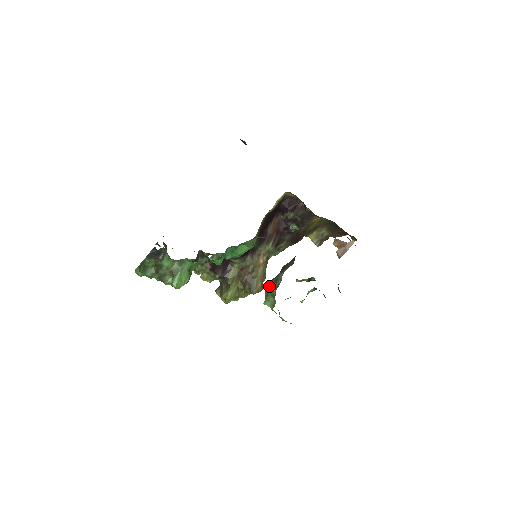
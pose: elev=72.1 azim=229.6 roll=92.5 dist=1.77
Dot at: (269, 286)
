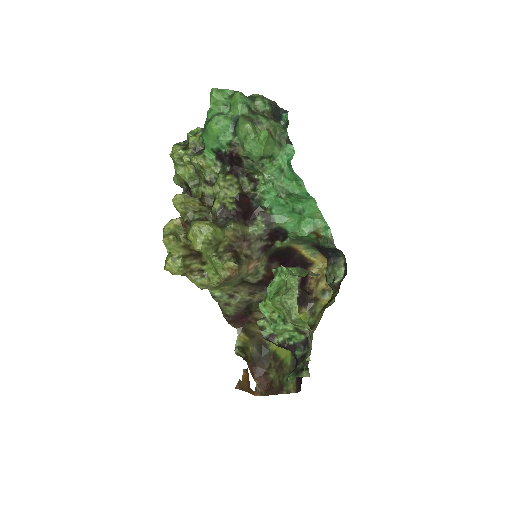
Dot at: occluded
